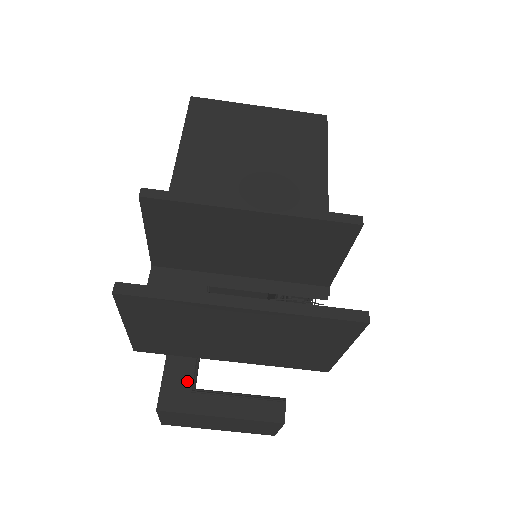
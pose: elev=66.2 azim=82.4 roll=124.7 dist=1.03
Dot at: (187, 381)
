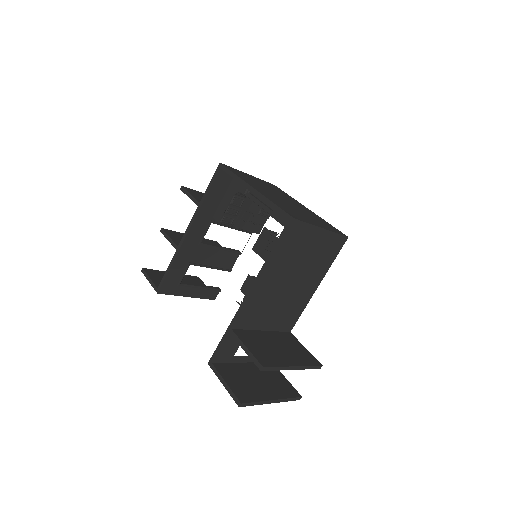
Dot at: (178, 280)
